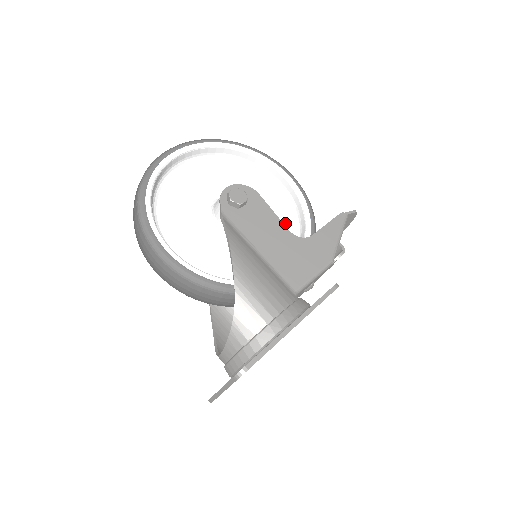
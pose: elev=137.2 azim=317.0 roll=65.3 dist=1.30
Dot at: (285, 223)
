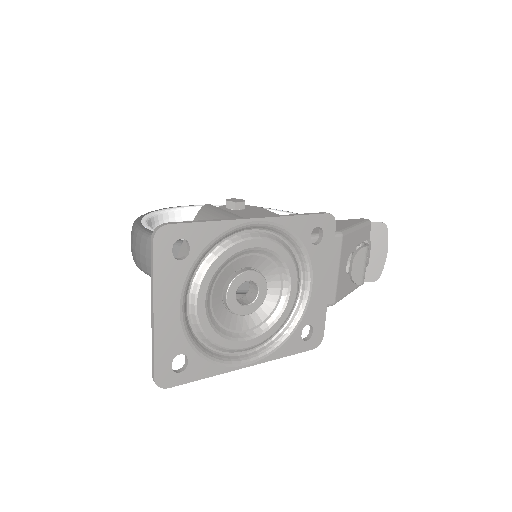
Dot at: occluded
